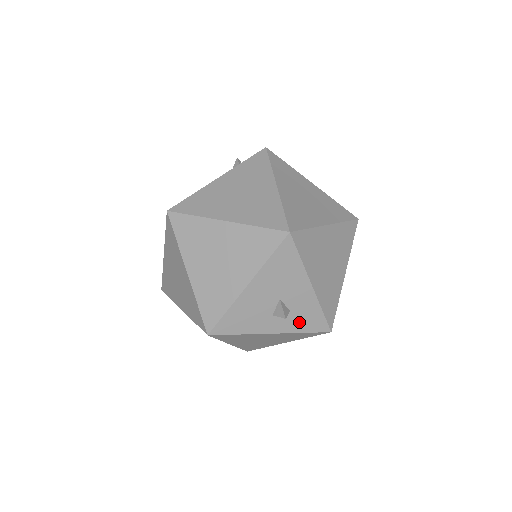
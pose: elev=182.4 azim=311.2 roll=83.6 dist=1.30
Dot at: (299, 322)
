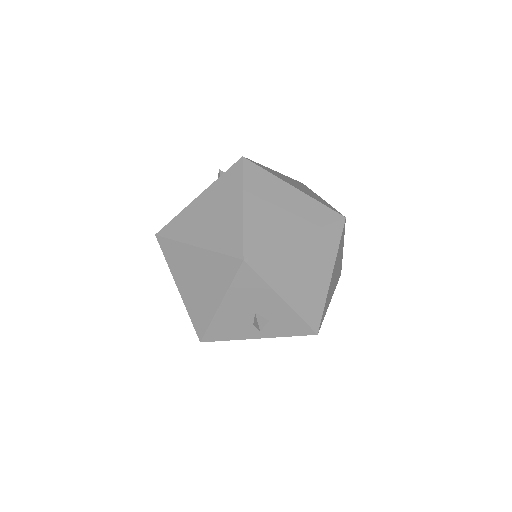
Dot at: (281, 329)
